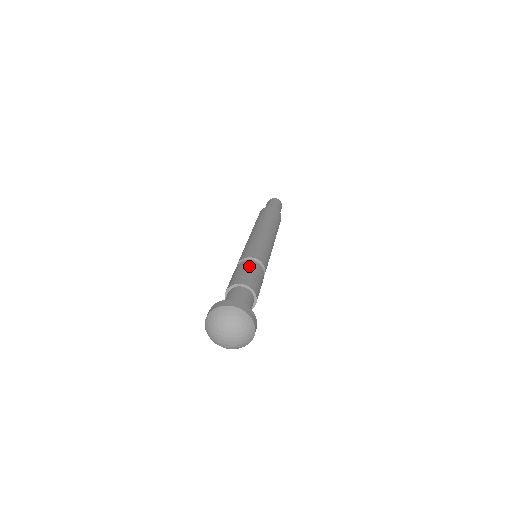
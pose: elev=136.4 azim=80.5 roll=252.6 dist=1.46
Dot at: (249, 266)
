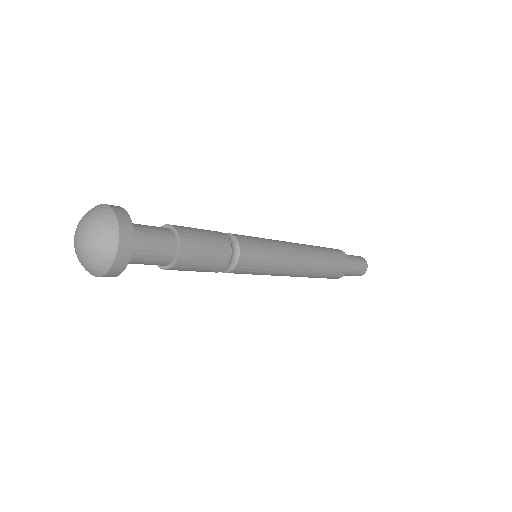
Dot at: occluded
